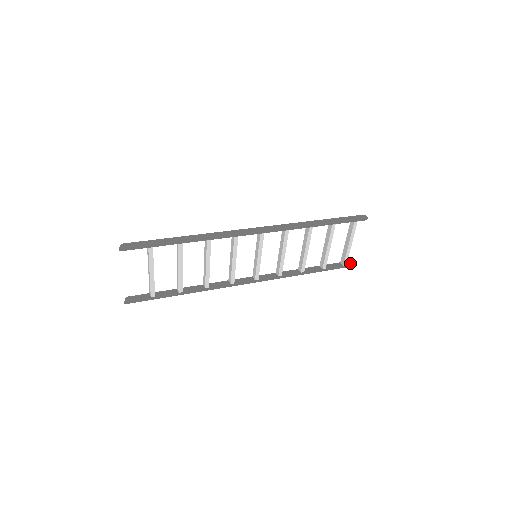
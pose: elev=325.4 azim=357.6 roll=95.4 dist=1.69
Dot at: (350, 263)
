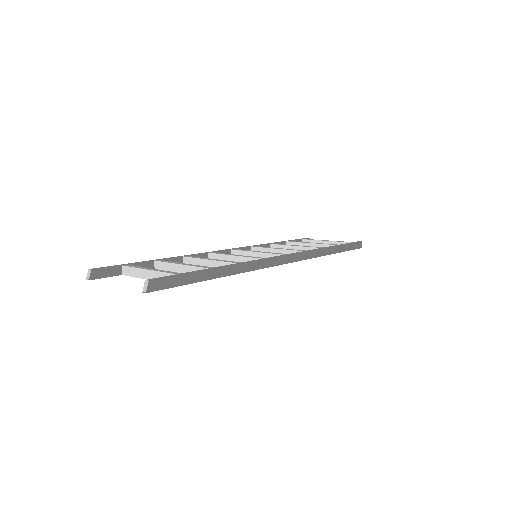
Dot at: occluded
